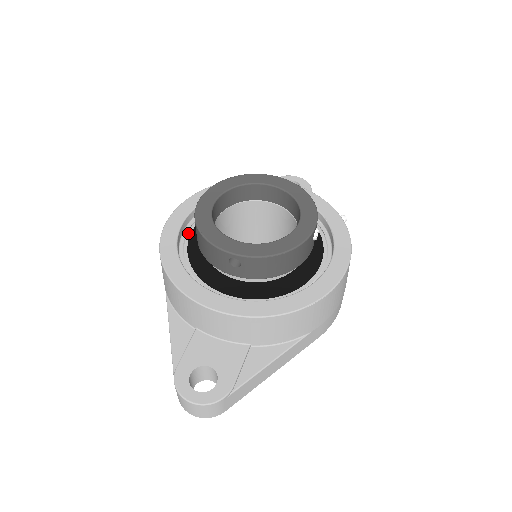
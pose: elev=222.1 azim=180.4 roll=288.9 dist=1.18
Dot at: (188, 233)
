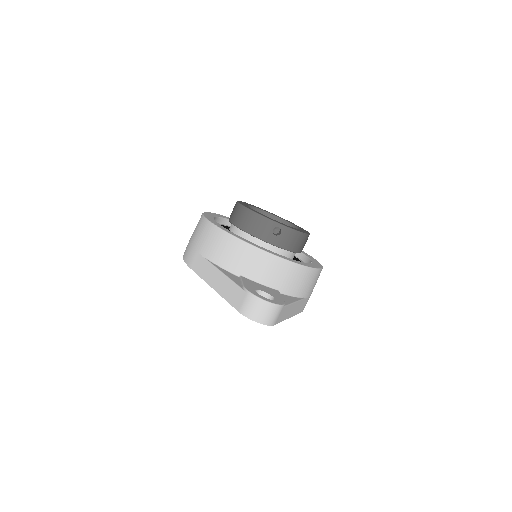
Dot at: occluded
